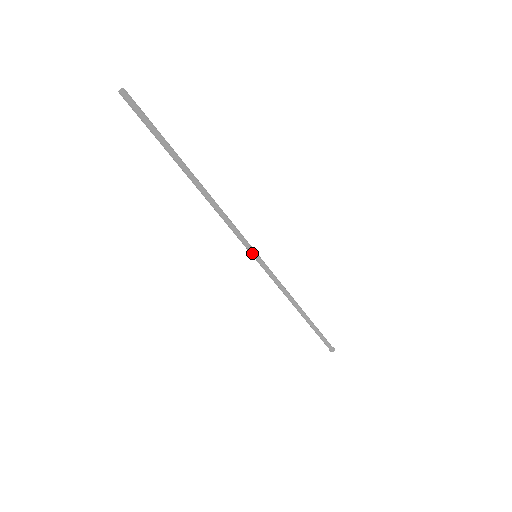
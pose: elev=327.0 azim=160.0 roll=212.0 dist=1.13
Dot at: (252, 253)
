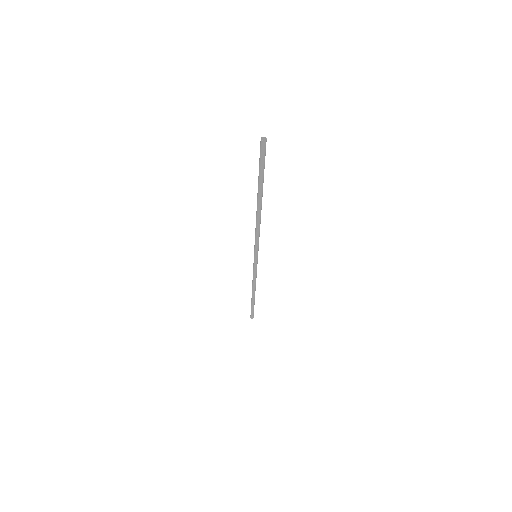
Dot at: (255, 254)
